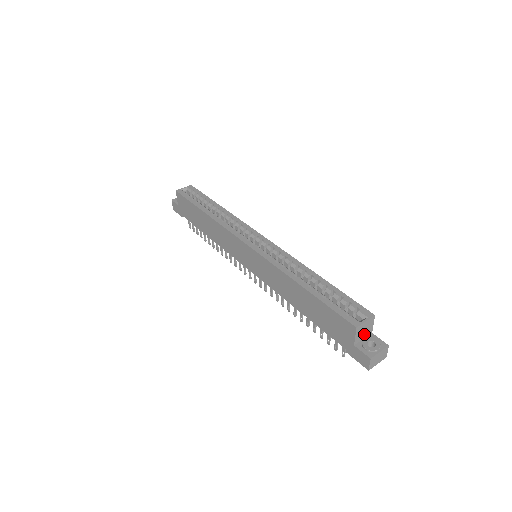
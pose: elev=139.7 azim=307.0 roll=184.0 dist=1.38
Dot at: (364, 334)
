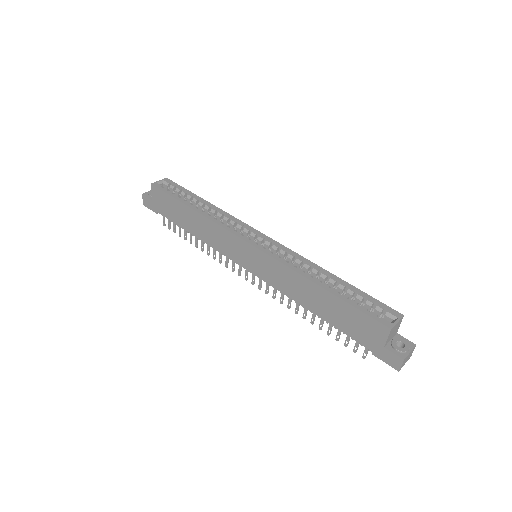
Dot at: (392, 335)
